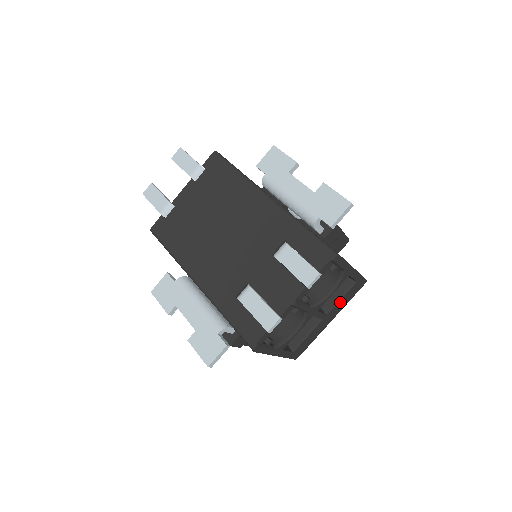
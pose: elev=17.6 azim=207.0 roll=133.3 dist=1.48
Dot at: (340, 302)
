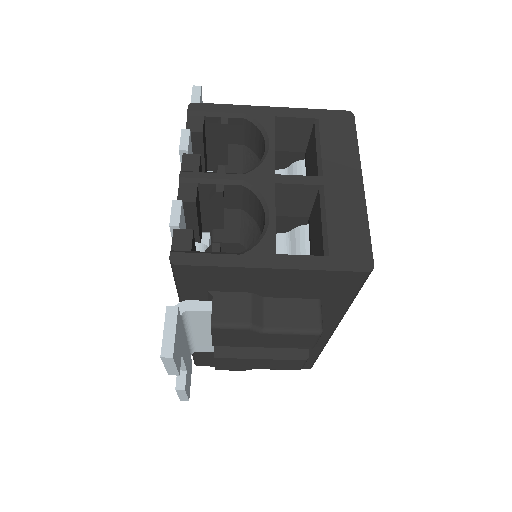
Dot at: (329, 152)
